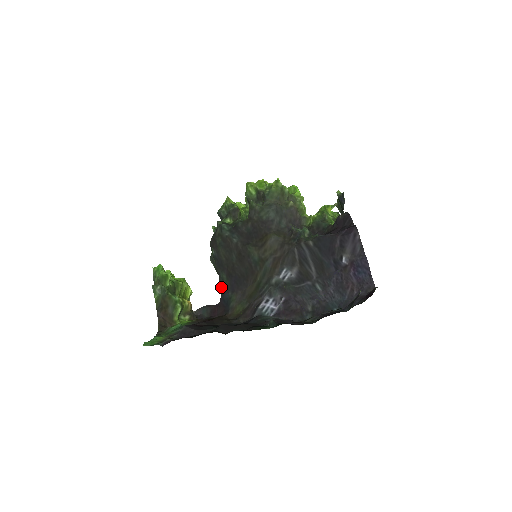
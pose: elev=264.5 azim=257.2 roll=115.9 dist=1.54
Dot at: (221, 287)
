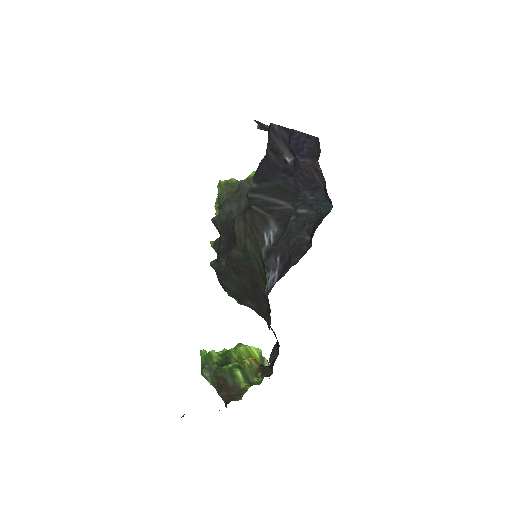
Dot at: (261, 316)
